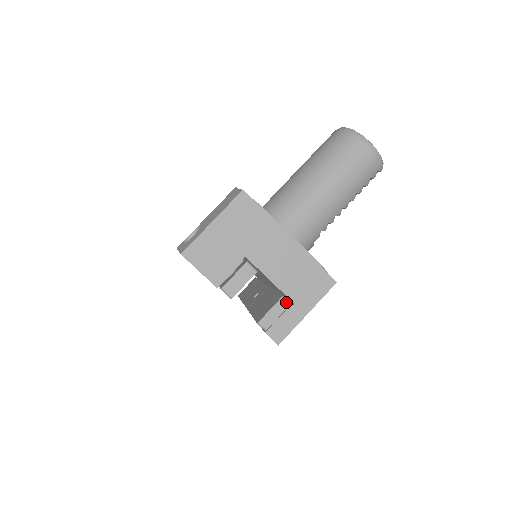
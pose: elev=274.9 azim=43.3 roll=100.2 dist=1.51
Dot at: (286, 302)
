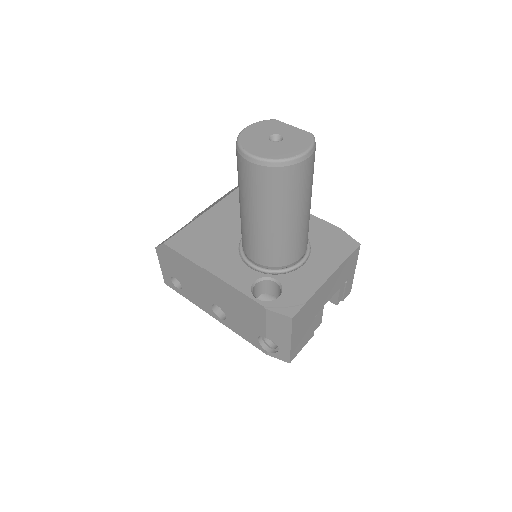
Dot at: (343, 284)
